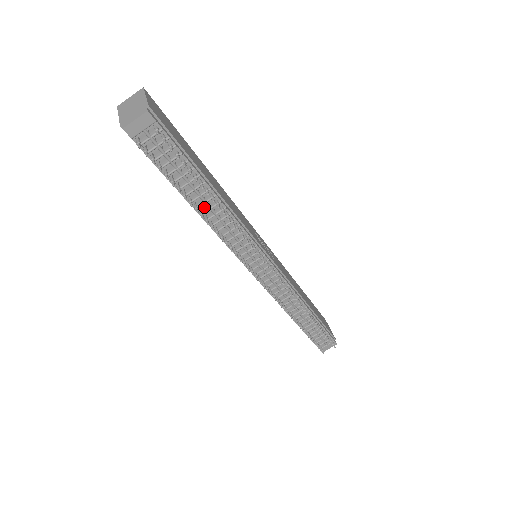
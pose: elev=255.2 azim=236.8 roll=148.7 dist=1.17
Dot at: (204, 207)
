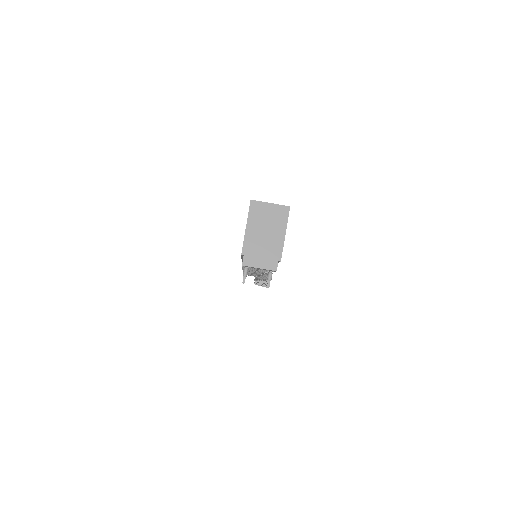
Dot at: occluded
